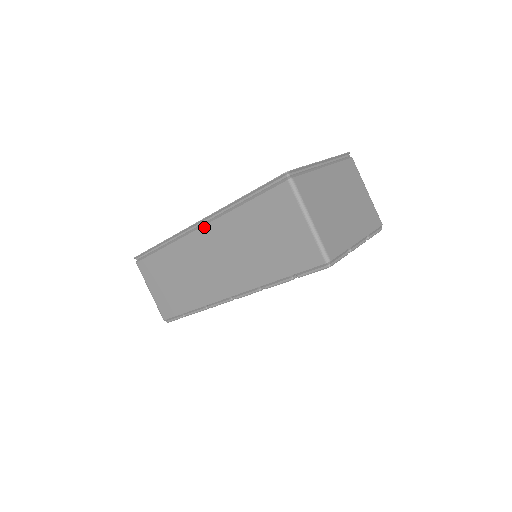
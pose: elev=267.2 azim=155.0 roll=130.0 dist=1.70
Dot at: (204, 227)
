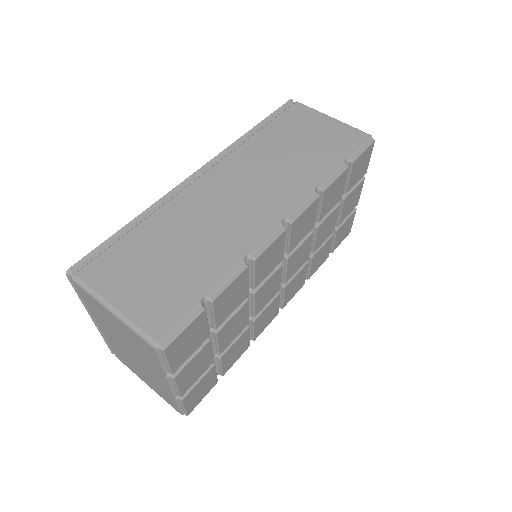
Dot at: (213, 168)
